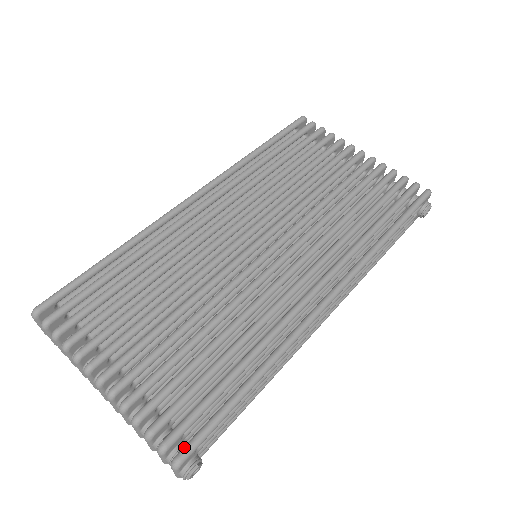
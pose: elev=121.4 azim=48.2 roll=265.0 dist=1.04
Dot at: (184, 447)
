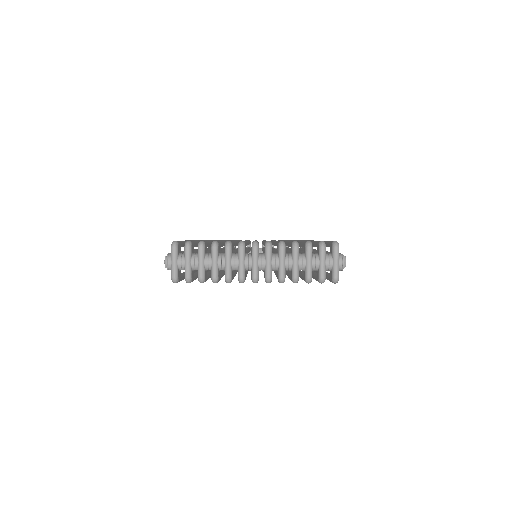
Dot at: (331, 242)
